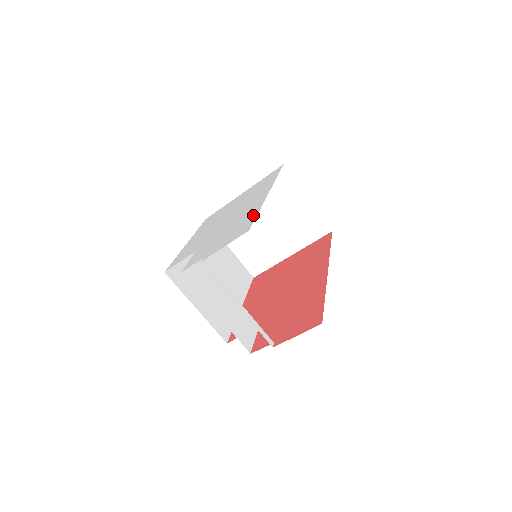
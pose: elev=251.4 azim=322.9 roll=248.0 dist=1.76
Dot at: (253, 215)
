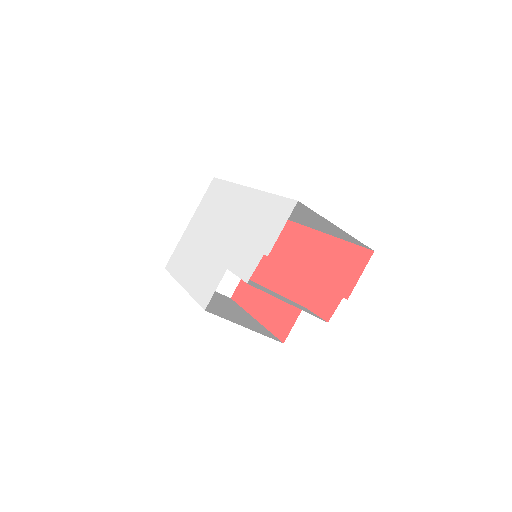
Dot at: (271, 200)
